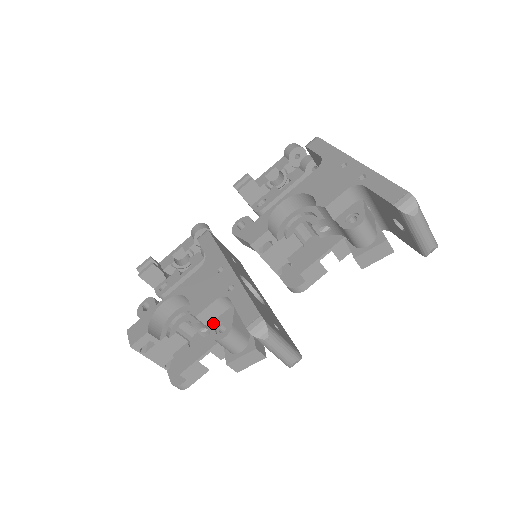
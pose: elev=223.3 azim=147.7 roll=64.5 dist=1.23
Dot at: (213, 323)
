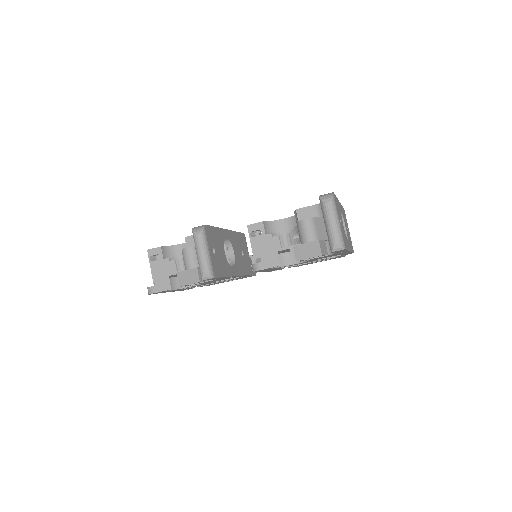
Dot at: occluded
